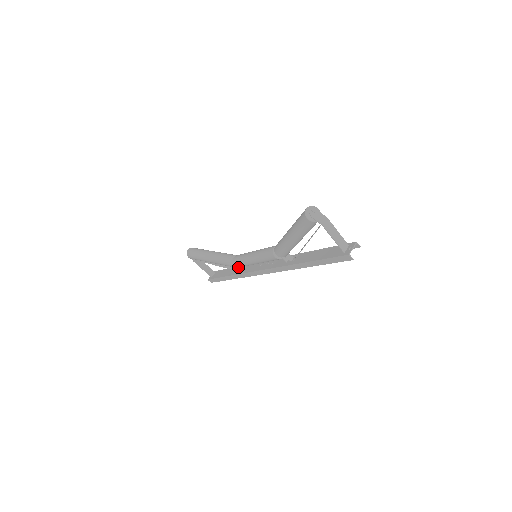
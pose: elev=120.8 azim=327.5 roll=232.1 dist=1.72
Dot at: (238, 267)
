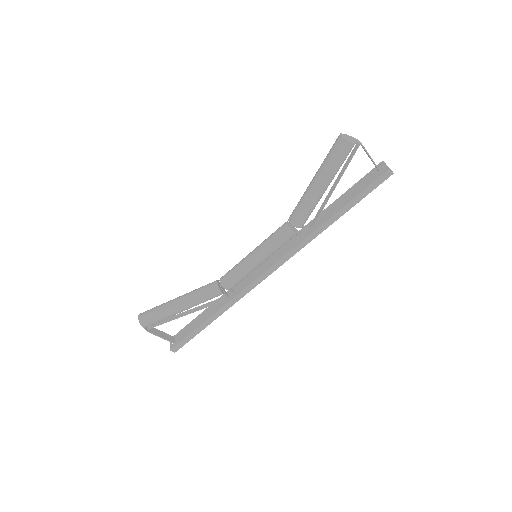
Dot at: (229, 290)
